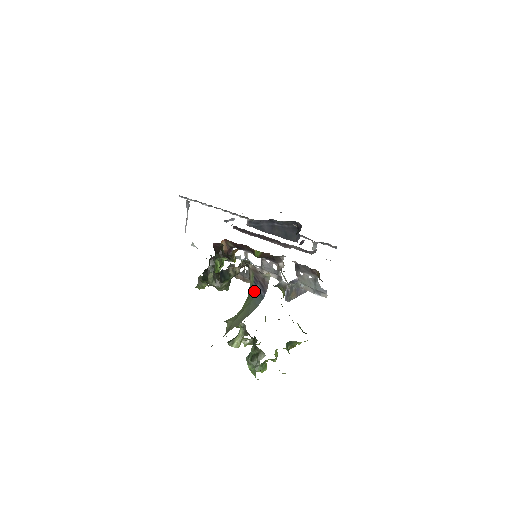
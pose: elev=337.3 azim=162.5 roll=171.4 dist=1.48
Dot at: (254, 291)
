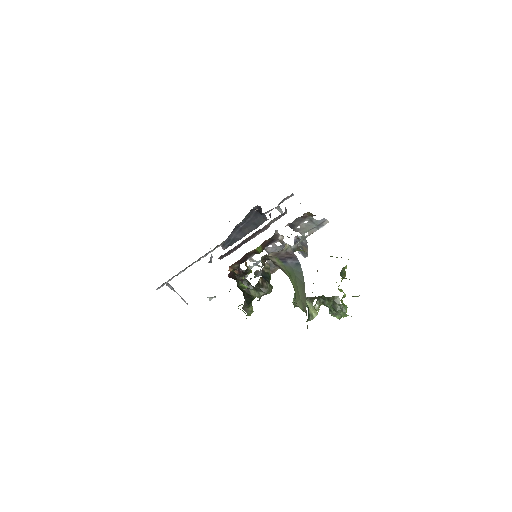
Dot at: (289, 267)
